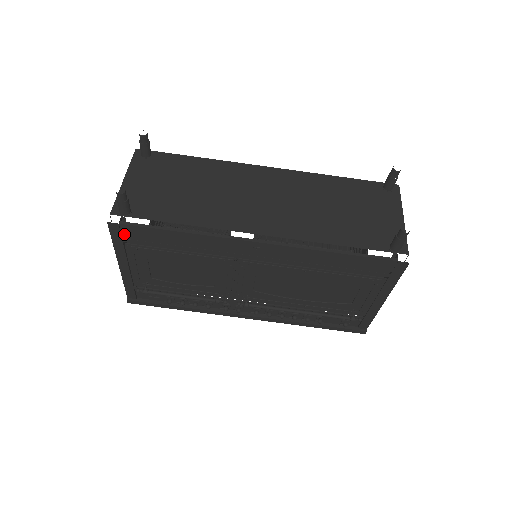
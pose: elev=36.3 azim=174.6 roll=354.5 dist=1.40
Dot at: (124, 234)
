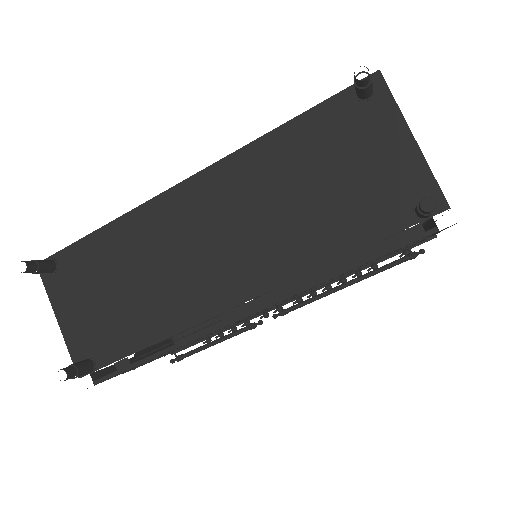
Dot at: occluded
